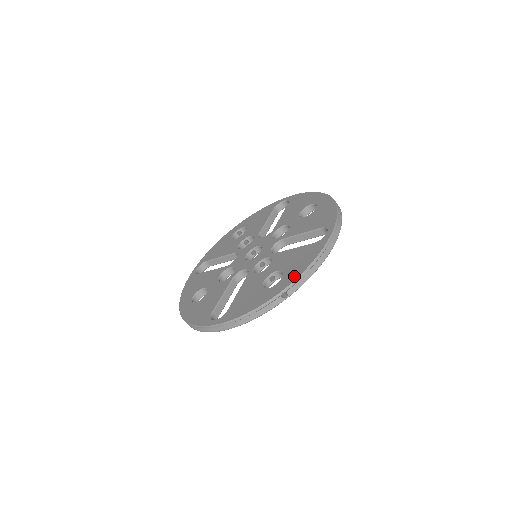
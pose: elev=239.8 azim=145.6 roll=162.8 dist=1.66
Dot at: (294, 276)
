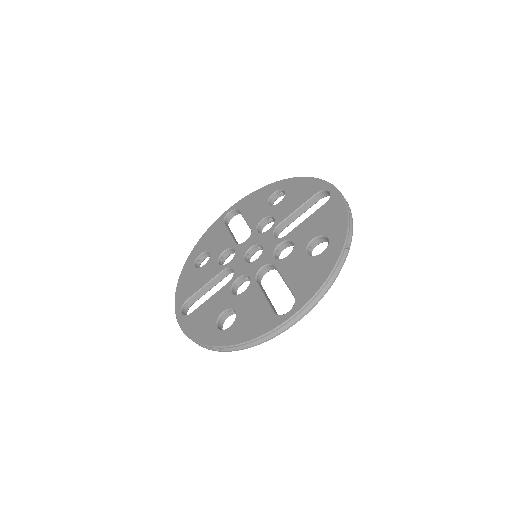
Dot at: (342, 227)
